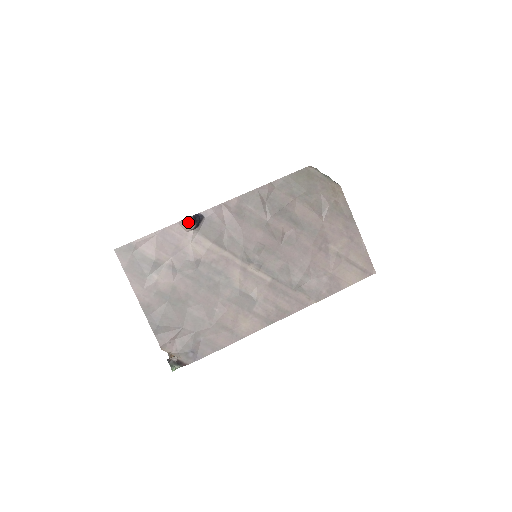
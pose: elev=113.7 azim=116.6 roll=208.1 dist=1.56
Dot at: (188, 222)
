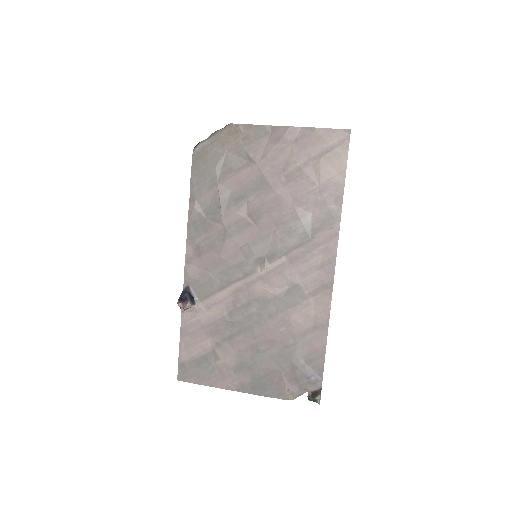
Dot at: (181, 308)
